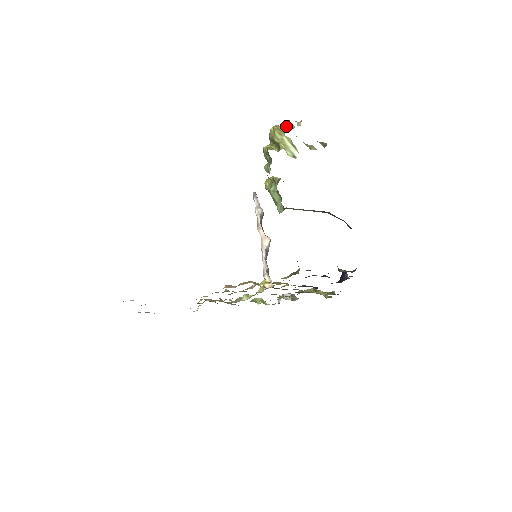
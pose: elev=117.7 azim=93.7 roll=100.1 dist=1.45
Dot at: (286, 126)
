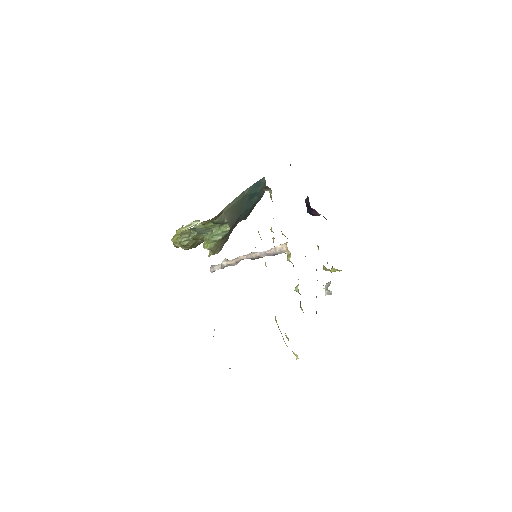
Dot at: occluded
